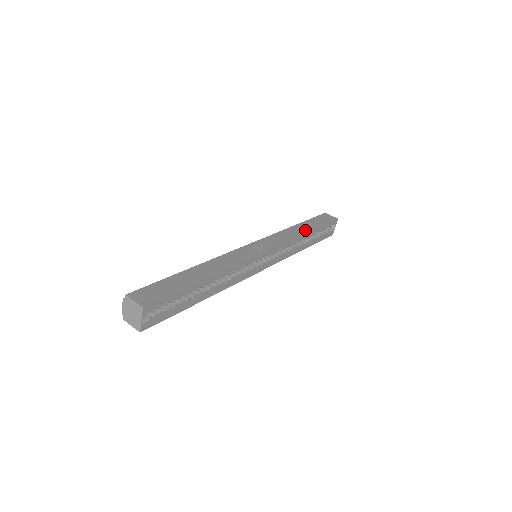
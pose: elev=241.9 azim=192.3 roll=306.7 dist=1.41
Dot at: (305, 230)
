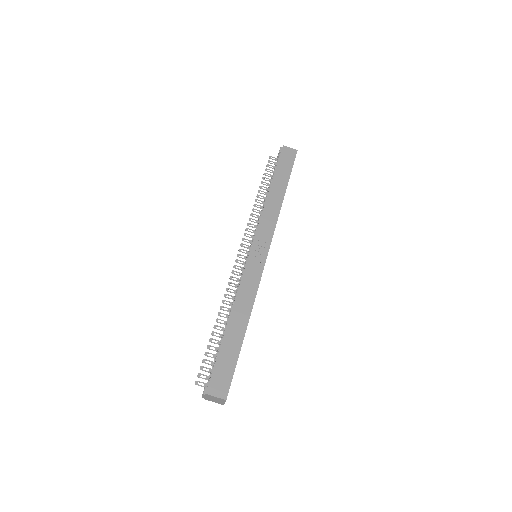
Dot at: (281, 194)
